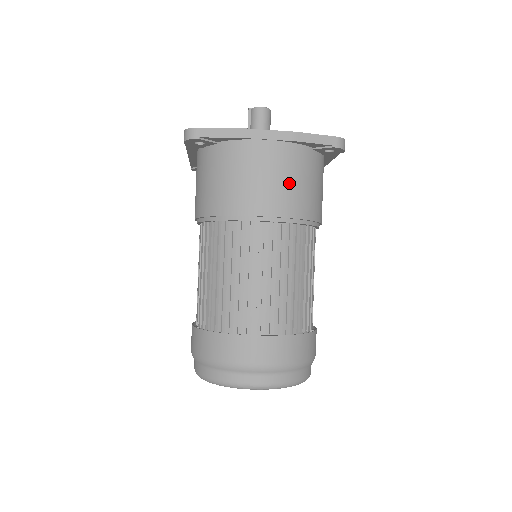
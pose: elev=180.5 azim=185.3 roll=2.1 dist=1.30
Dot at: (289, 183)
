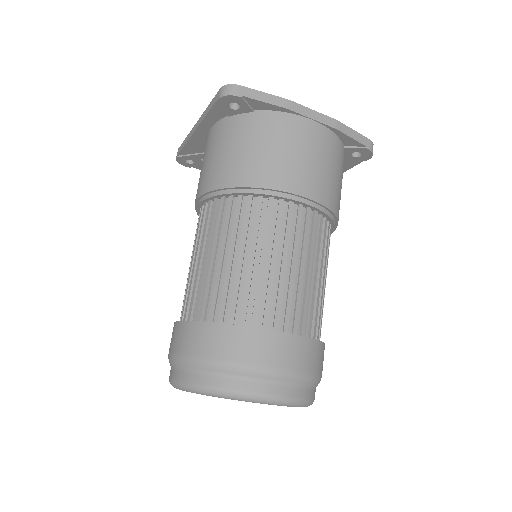
Dot at: (327, 170)
